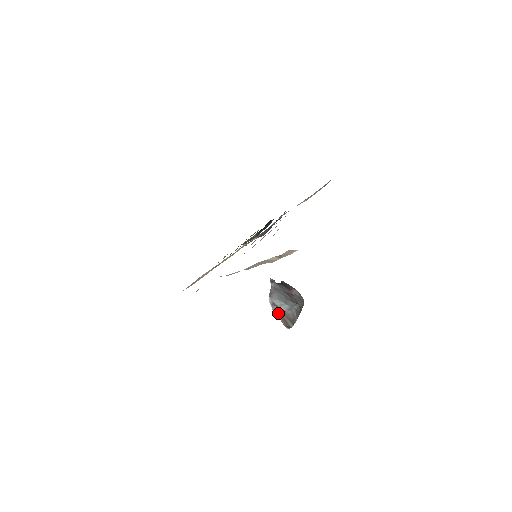
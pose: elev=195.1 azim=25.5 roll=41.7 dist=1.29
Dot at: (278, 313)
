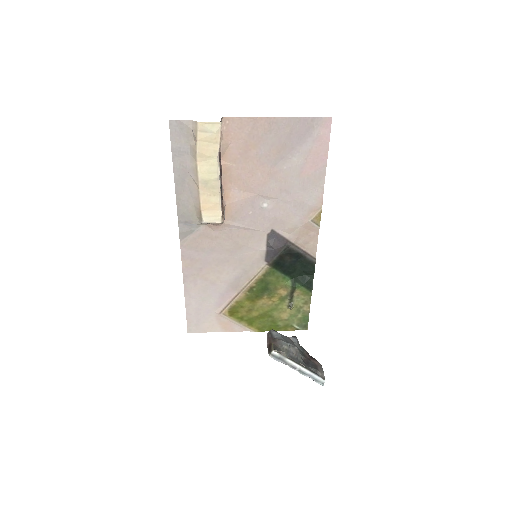
Dot at: (269, 339)
